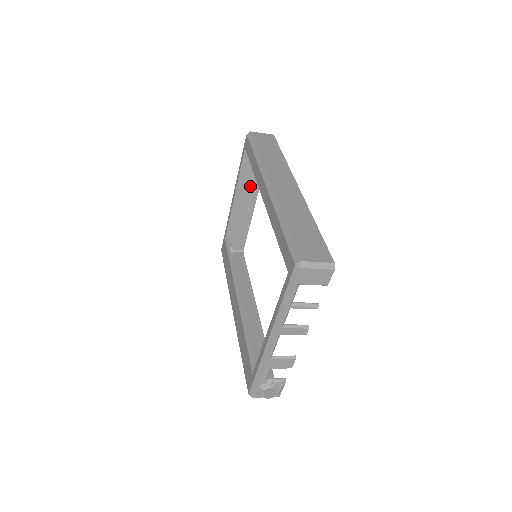
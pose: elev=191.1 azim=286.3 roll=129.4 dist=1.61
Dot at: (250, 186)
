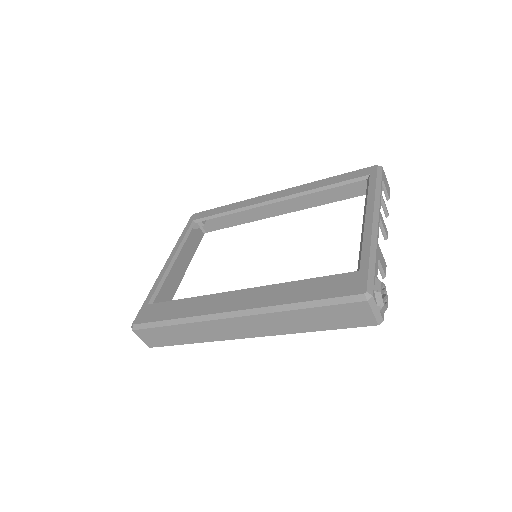
Dot at: (180, 264)
